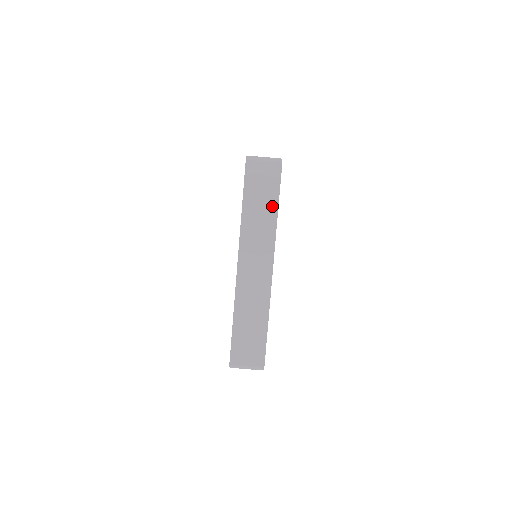
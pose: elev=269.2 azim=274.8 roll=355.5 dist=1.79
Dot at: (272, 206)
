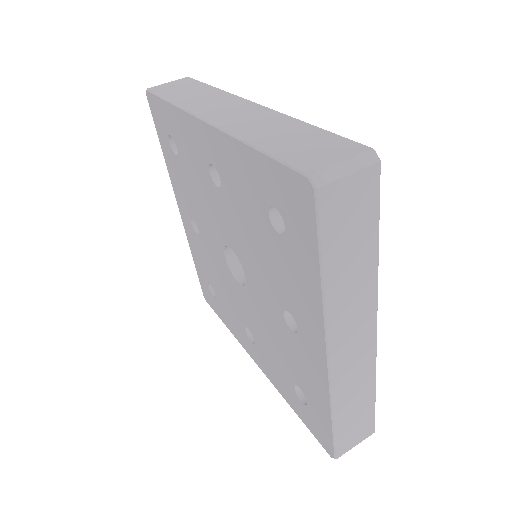
Dot at: (204, 88)
